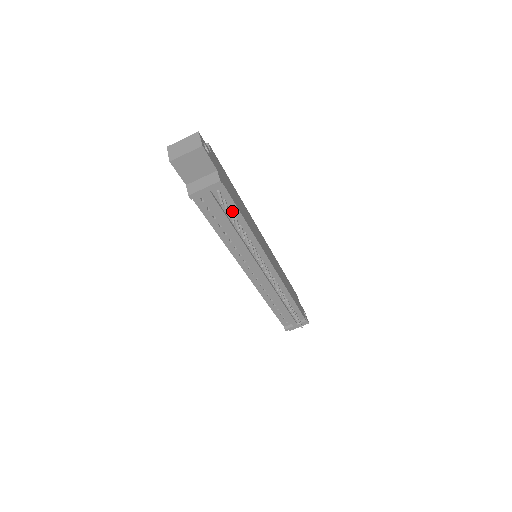
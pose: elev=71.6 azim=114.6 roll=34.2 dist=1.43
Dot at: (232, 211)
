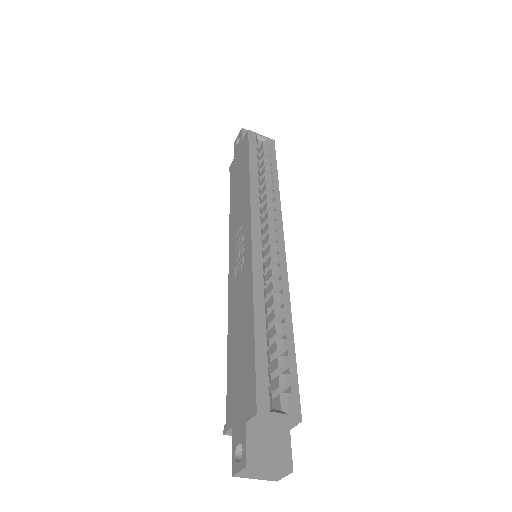
Dot at: occluded
